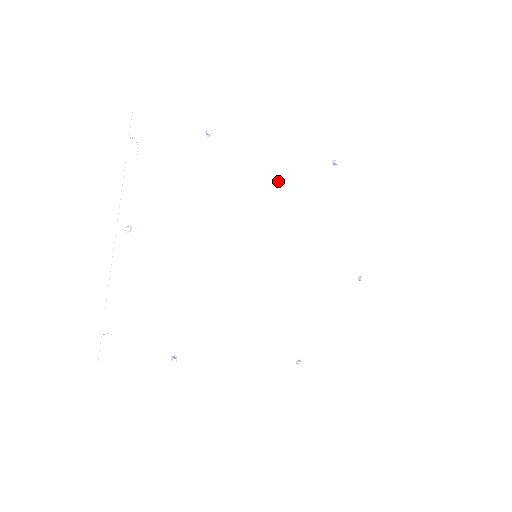
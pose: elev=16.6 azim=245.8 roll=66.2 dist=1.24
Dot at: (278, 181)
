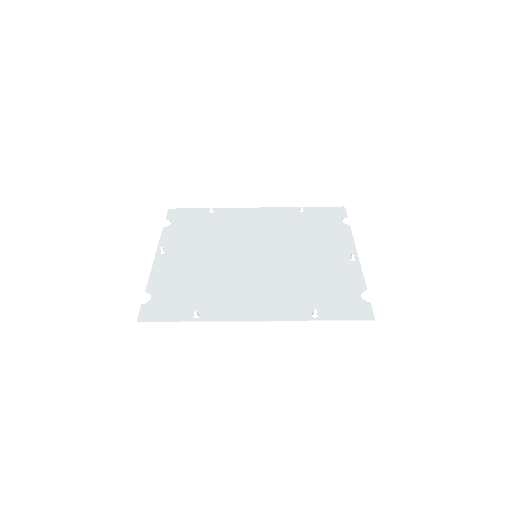
Dot at: (263, 222)
